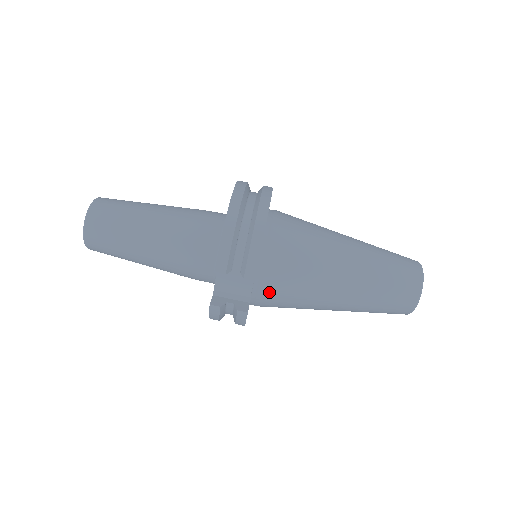
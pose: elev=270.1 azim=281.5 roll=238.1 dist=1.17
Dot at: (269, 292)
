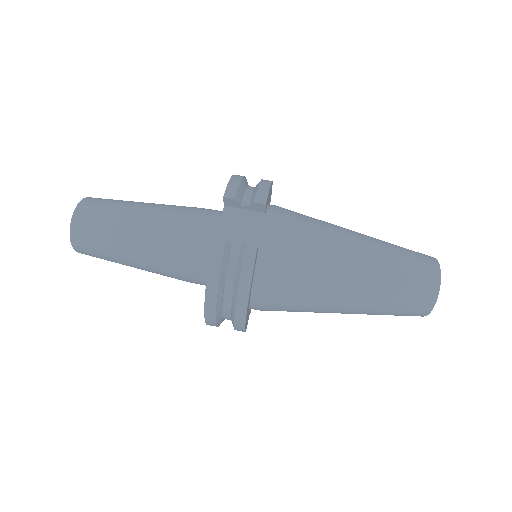
Dot at: (278, 245)
